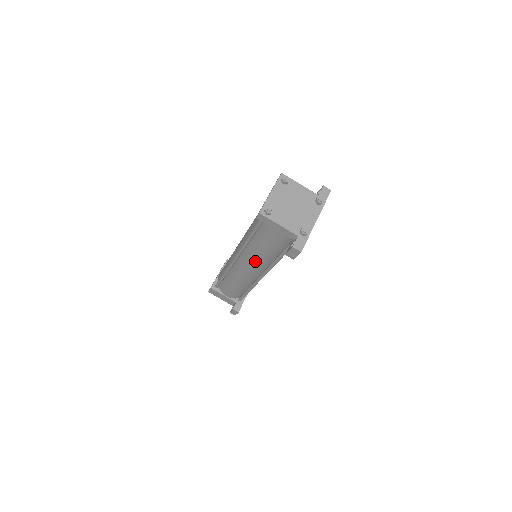
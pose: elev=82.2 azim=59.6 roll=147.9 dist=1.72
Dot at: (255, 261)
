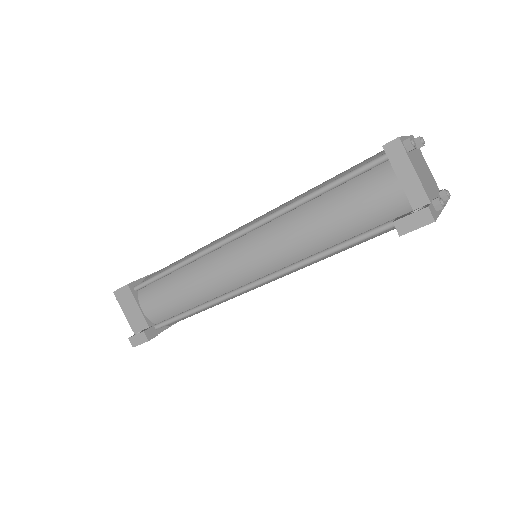
Dot at: (282, 243)
